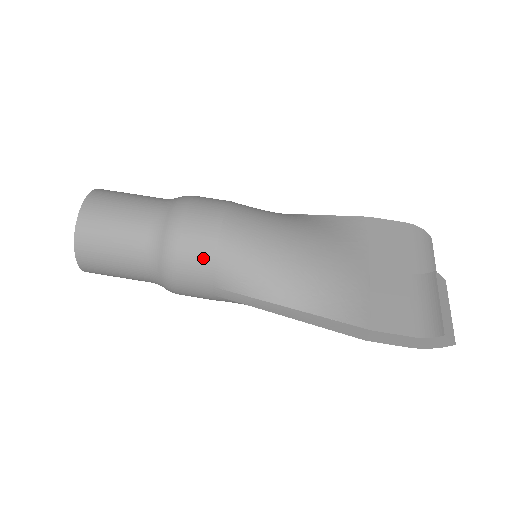
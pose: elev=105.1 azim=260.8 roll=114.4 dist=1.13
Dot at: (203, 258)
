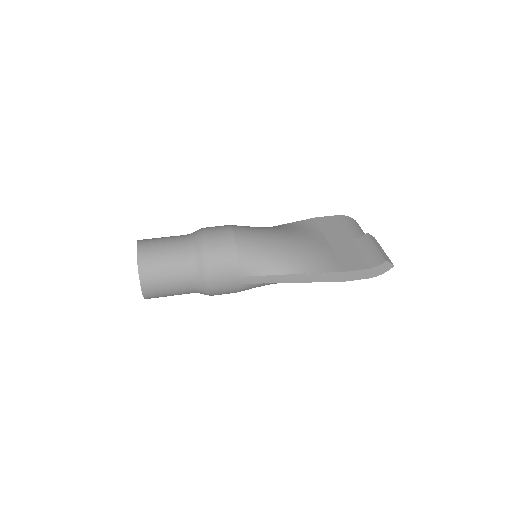
Dot at: (229, 258)
